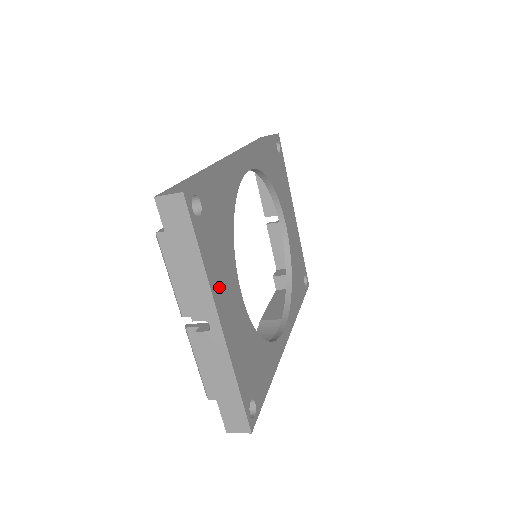
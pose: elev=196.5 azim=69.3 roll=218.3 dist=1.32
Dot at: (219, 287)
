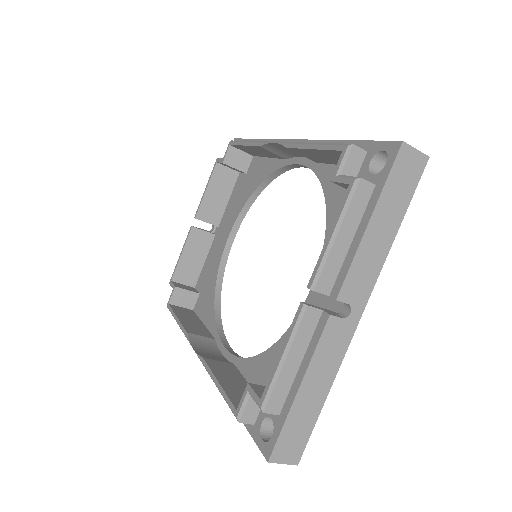
Dot at: occluded
